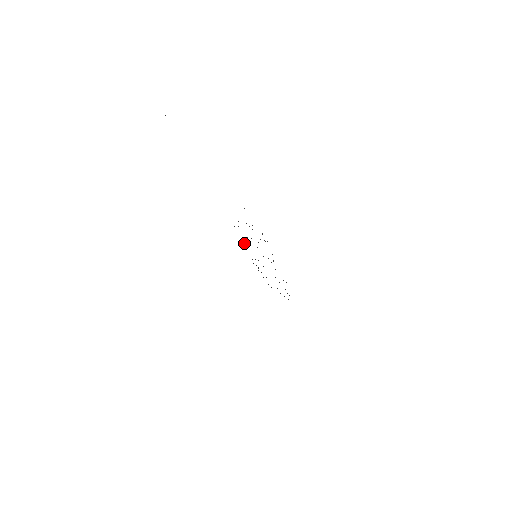
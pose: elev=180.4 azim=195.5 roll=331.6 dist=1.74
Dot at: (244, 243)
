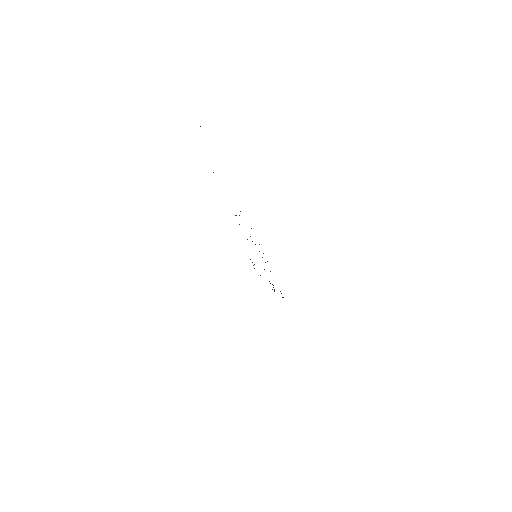
Dot at: occluded
